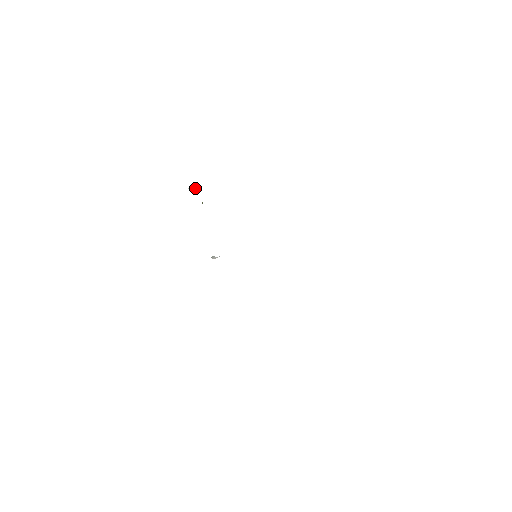
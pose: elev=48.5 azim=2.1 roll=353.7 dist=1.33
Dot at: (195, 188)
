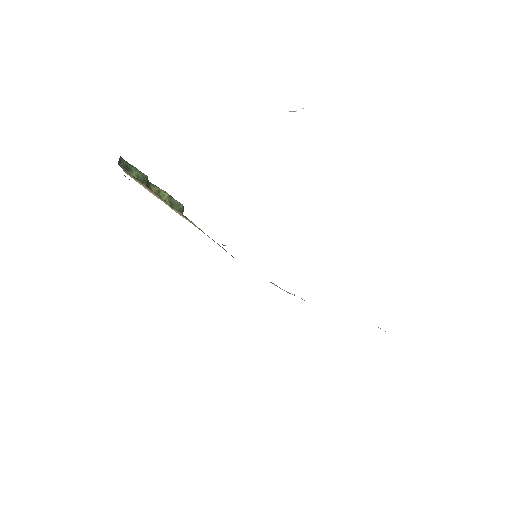
Dot at: (298, 110)
